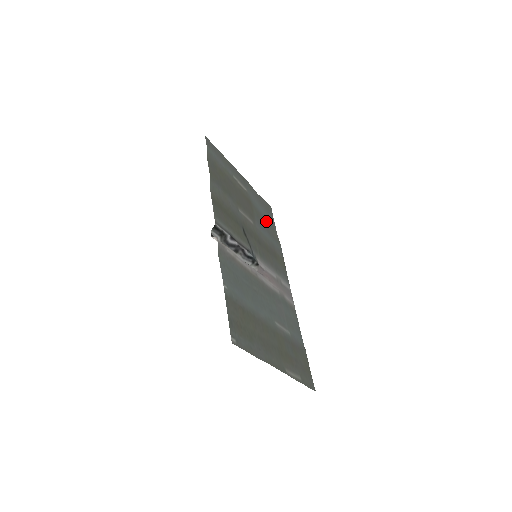
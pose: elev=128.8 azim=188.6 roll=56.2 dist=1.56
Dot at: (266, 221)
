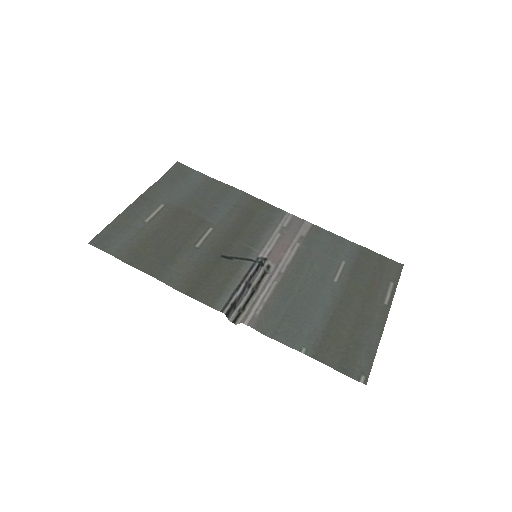
Dot at: (201, 191)
